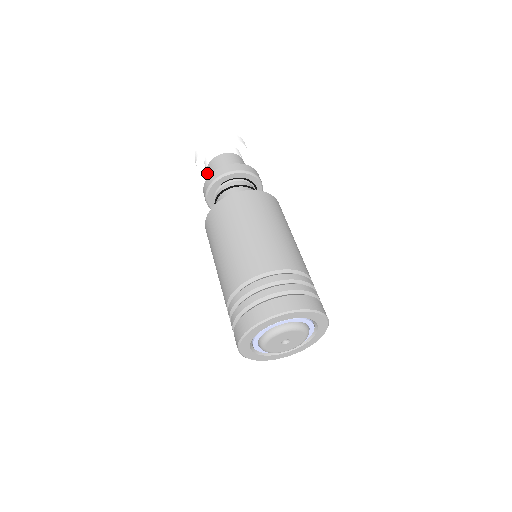
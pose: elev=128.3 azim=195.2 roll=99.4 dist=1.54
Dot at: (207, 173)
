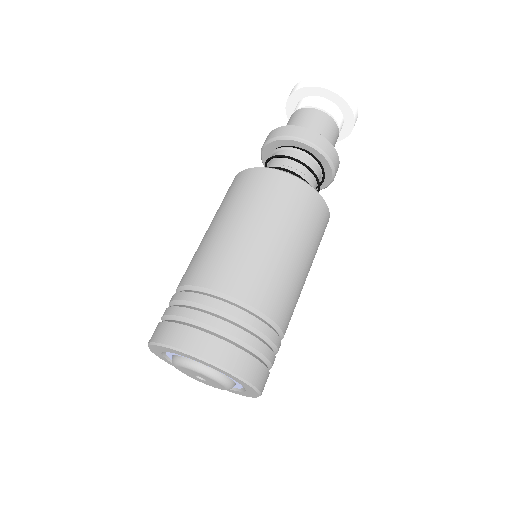
Dot at: occluded
